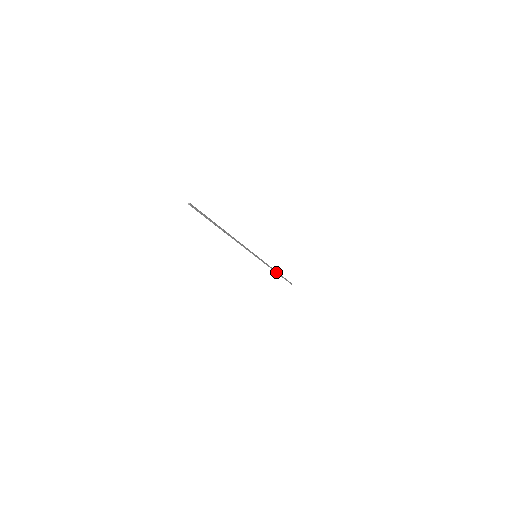
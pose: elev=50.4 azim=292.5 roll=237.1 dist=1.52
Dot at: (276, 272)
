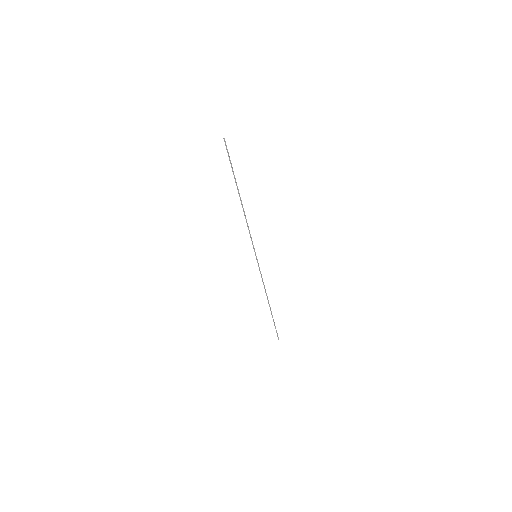
Dot at: (268, 301)
